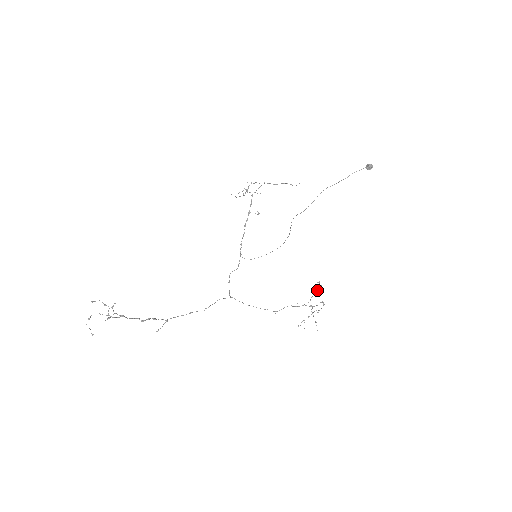
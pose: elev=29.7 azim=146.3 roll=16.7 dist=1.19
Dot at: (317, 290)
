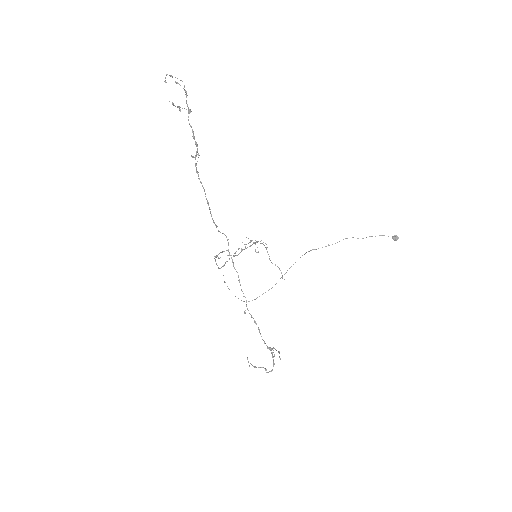
Dot at: occluded
